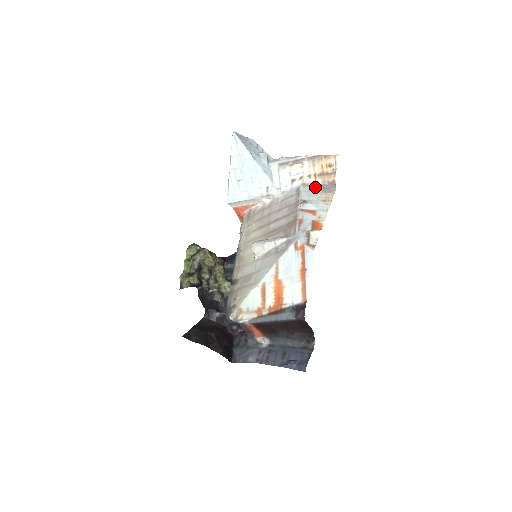
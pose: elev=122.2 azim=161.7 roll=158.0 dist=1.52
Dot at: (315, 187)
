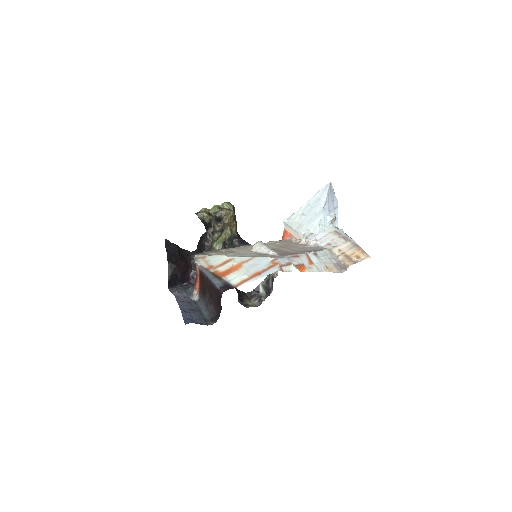
Dot at: (334, 258)
